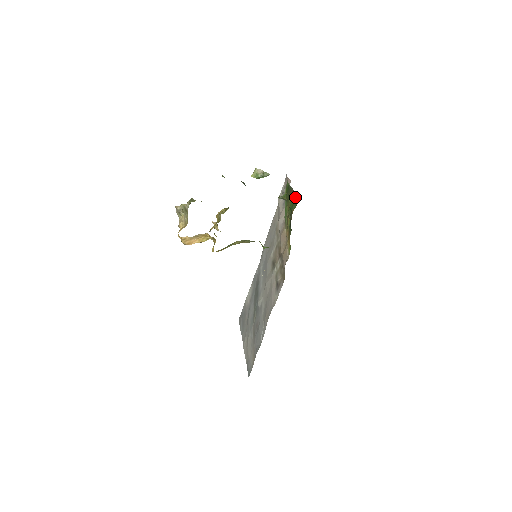
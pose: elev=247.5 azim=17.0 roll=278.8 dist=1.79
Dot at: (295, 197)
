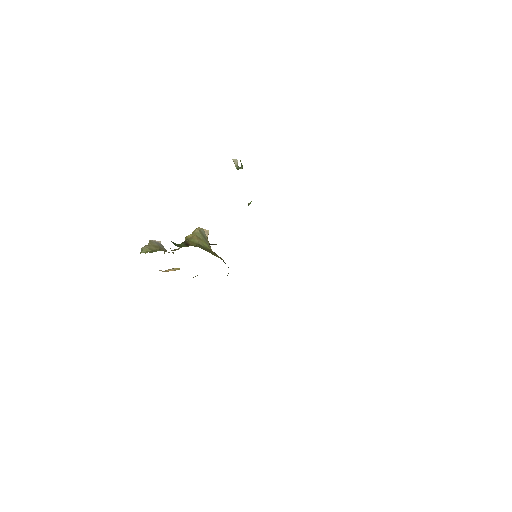
Dot at: occluded
